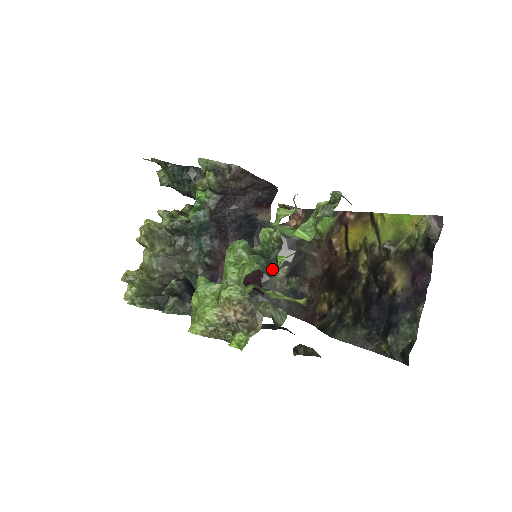
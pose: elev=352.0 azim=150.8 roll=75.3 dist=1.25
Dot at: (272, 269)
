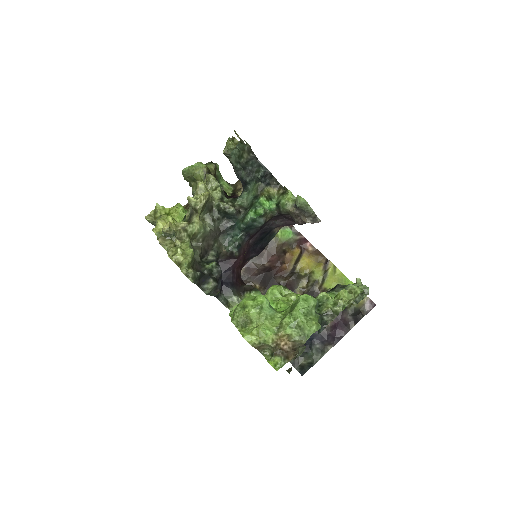
Dot at: (321, 327)
